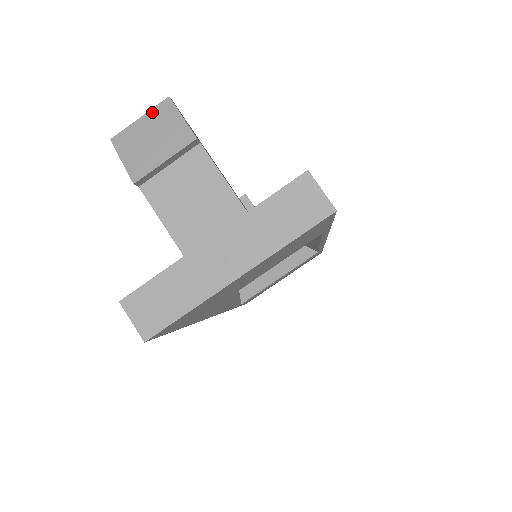
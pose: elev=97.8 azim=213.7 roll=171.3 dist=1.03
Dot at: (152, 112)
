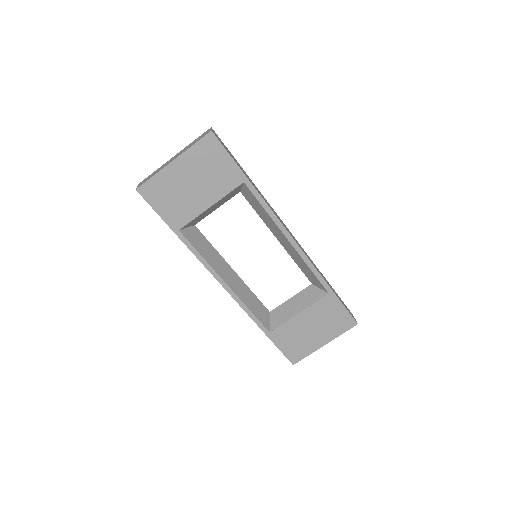
Dot at: occluded
